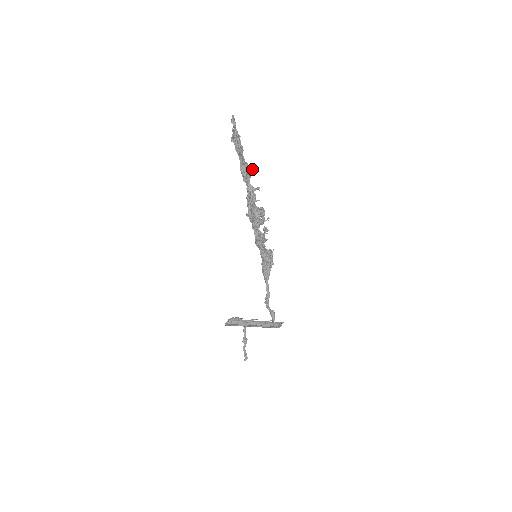
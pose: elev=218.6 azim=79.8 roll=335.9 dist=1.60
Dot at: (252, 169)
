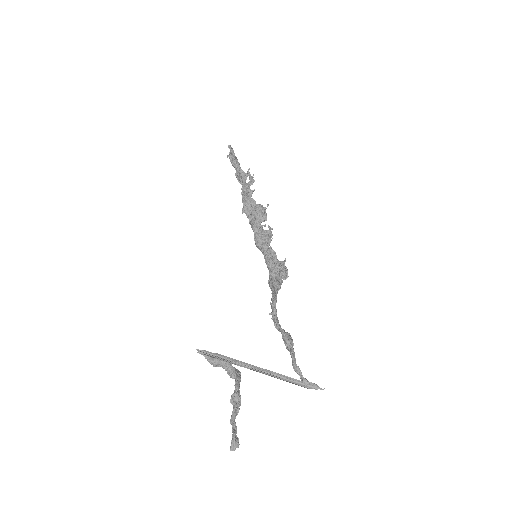
Dot at: (249, 177)
